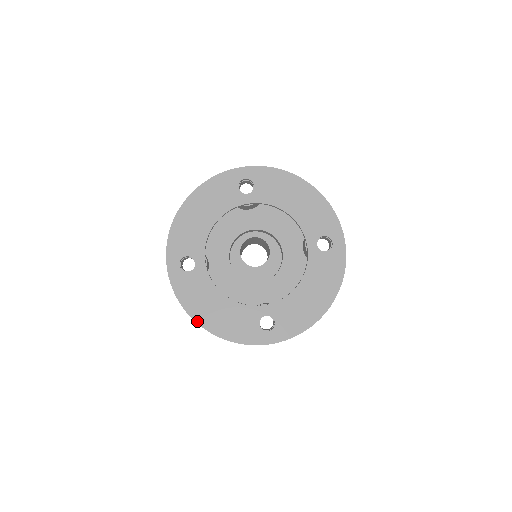
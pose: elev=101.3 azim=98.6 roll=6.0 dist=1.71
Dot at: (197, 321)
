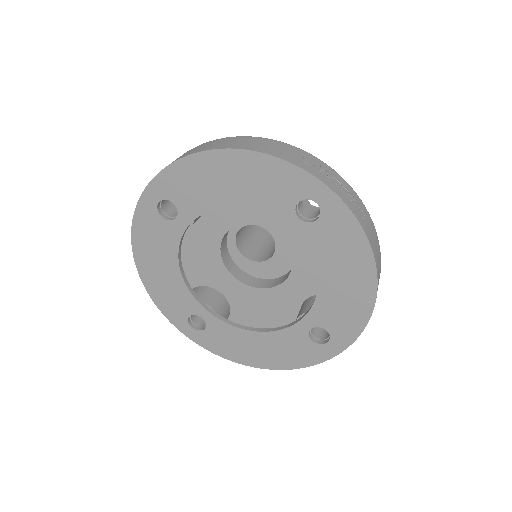
Dot at: (253, 366)
